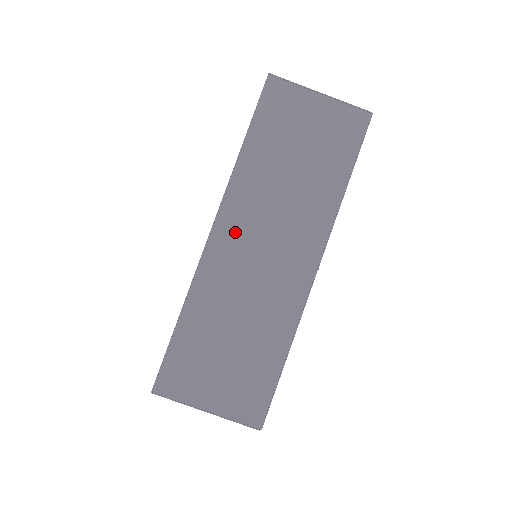
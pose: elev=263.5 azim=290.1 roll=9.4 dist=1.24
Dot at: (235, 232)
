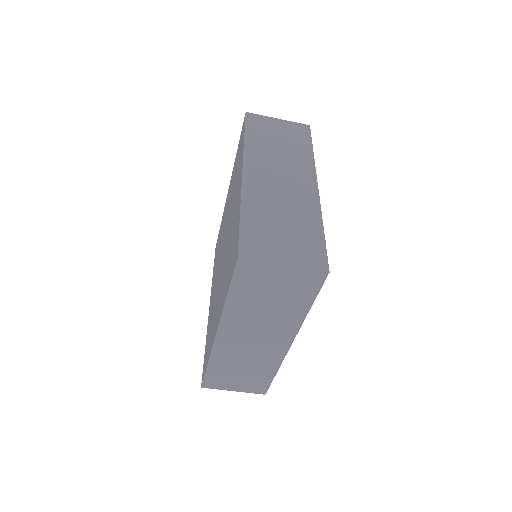
Dot at: (232, 335)
